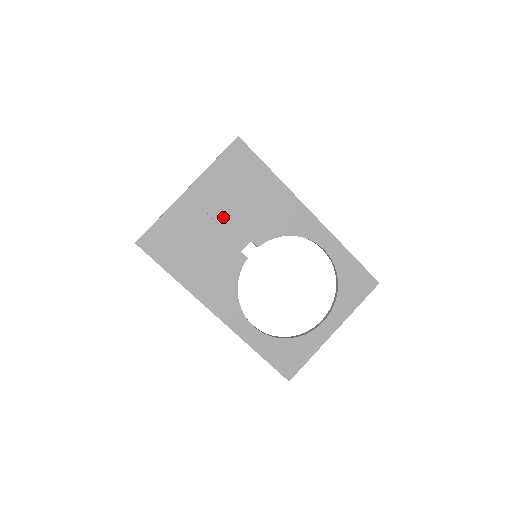
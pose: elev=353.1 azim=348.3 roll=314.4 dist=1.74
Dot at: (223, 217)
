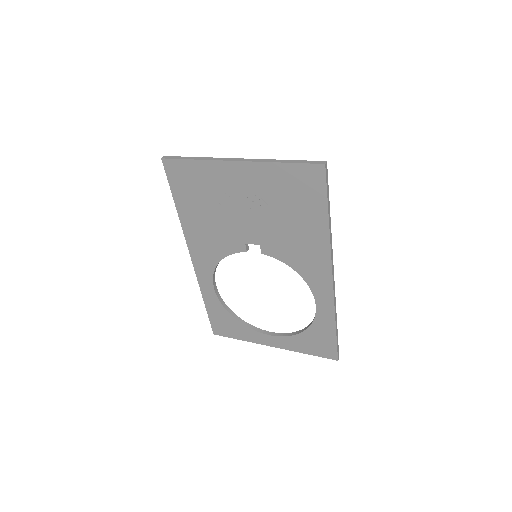
Dot at: (251, 209)
